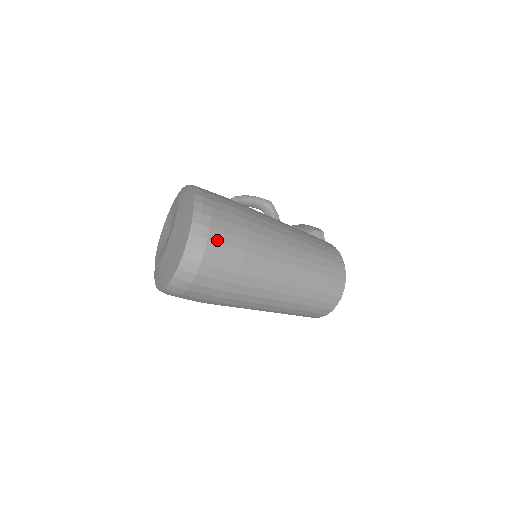
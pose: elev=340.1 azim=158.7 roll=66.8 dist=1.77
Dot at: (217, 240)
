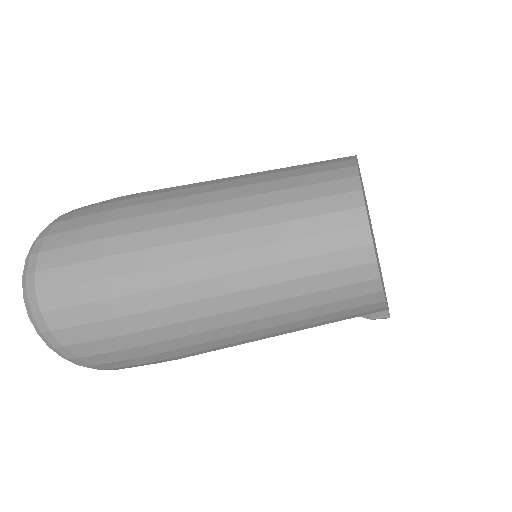
Dot at: (54, 246)
